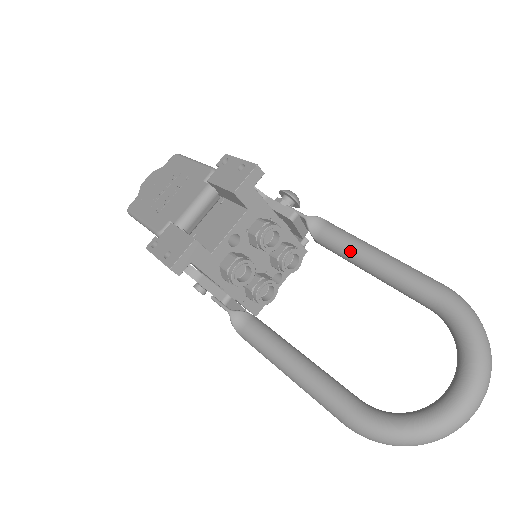
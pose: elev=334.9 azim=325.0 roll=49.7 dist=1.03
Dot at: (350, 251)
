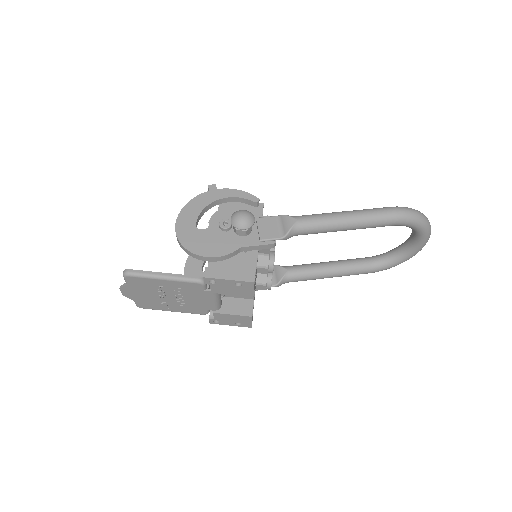
Dot at: occluded
